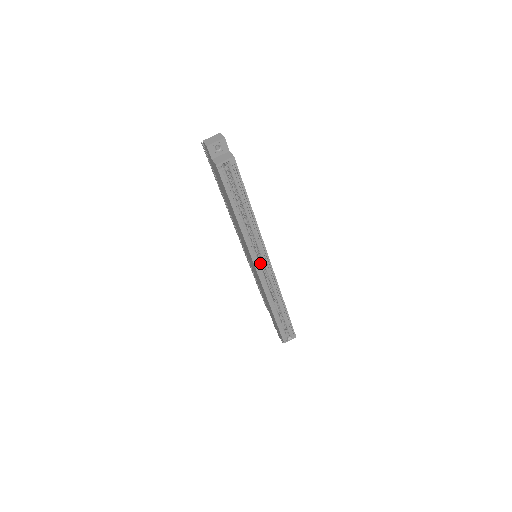
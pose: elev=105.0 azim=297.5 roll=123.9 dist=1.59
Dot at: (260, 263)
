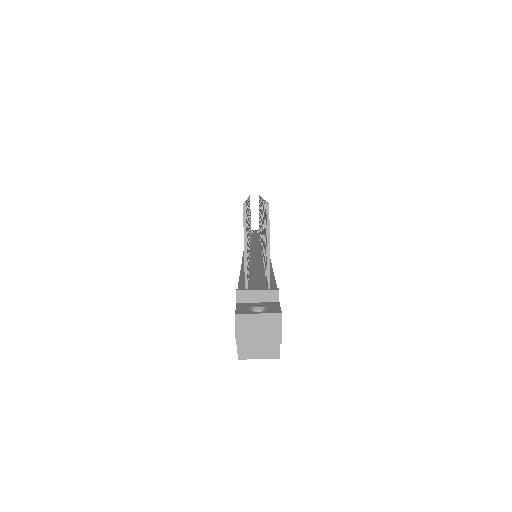
Dot at: occluded
